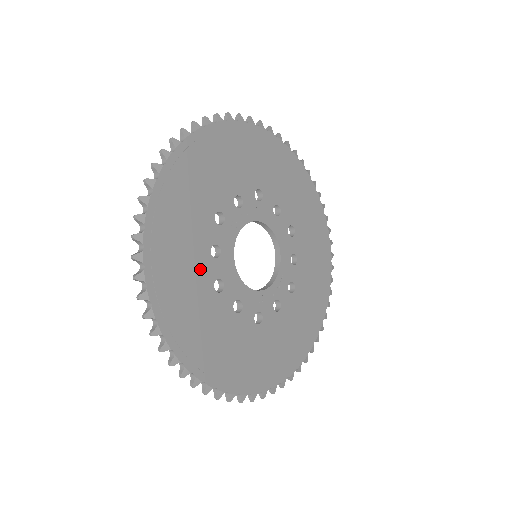
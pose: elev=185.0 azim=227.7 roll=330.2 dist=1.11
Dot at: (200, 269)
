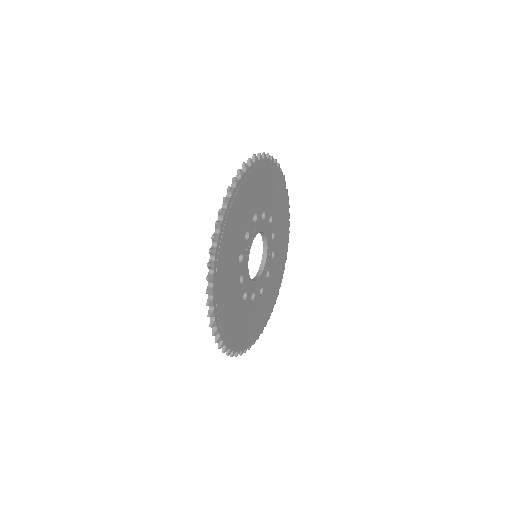
Dot at: (237, 298)
